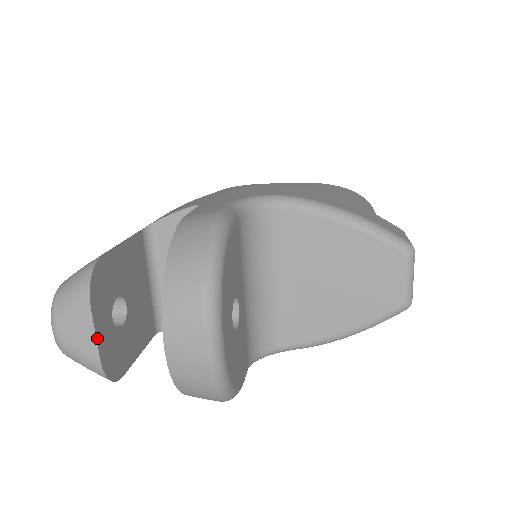
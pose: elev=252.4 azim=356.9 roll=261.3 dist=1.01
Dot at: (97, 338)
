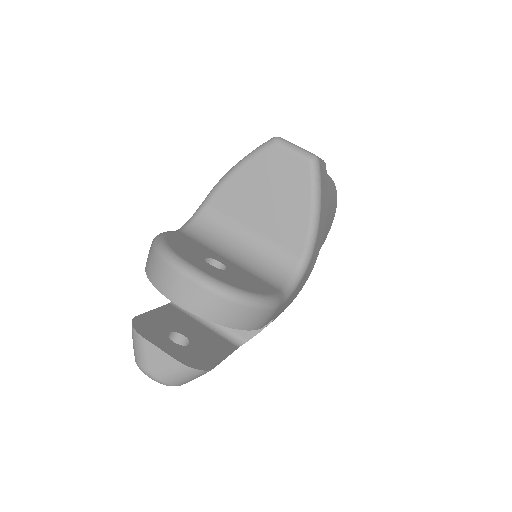
Dot at: (163, 351)
